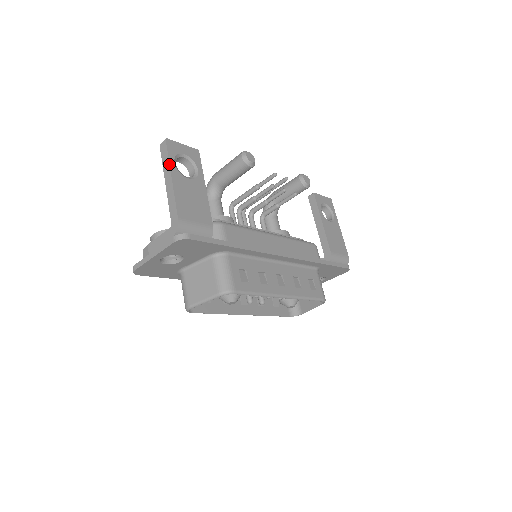
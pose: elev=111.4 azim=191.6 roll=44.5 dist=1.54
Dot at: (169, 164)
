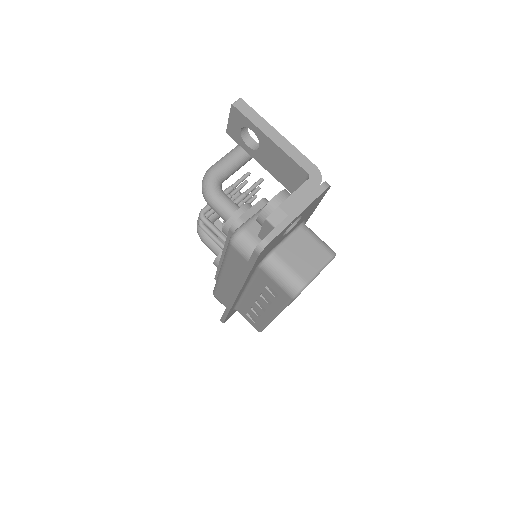
Dot at: occluded
